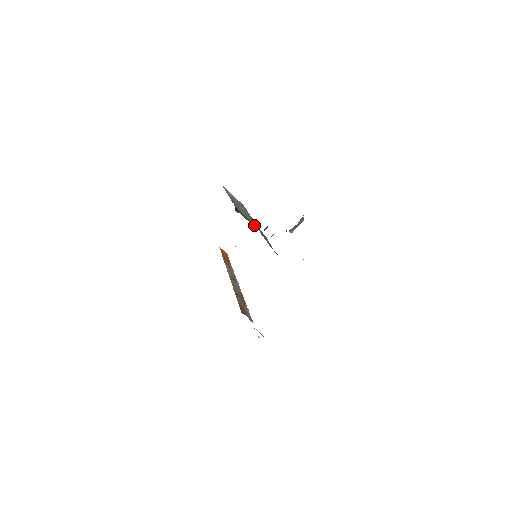
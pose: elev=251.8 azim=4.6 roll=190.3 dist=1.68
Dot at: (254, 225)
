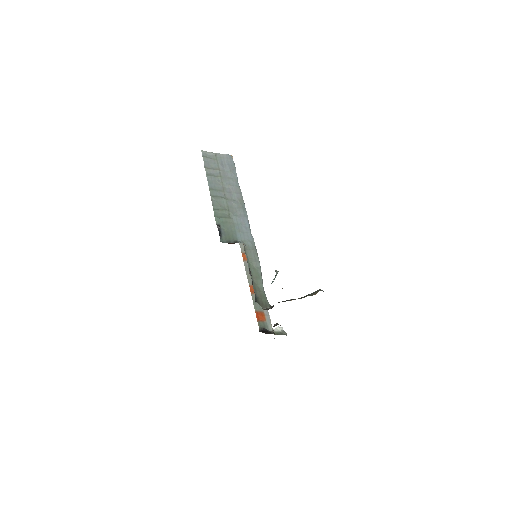
Dot at: (241, 238)
